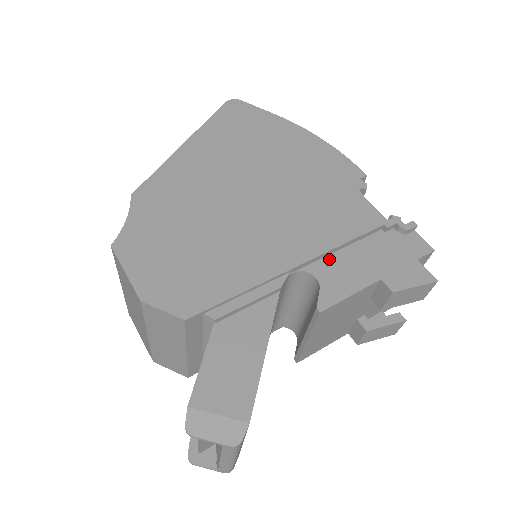
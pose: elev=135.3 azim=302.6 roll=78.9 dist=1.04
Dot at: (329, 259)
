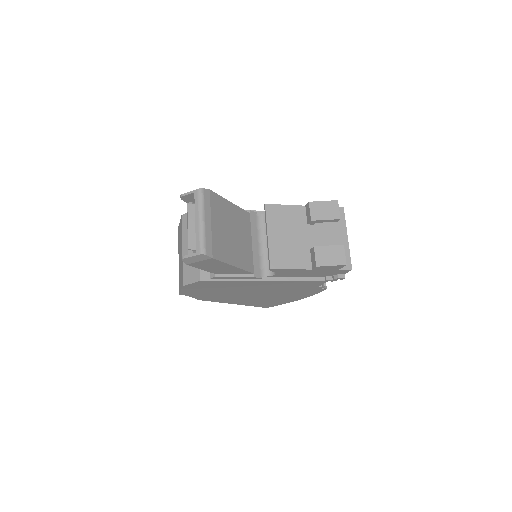
Dot at: occluded
